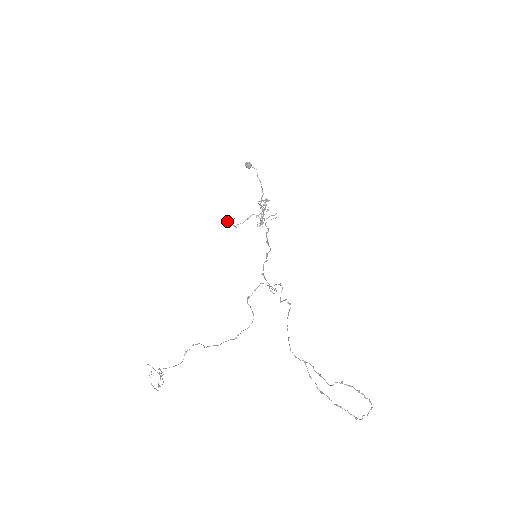
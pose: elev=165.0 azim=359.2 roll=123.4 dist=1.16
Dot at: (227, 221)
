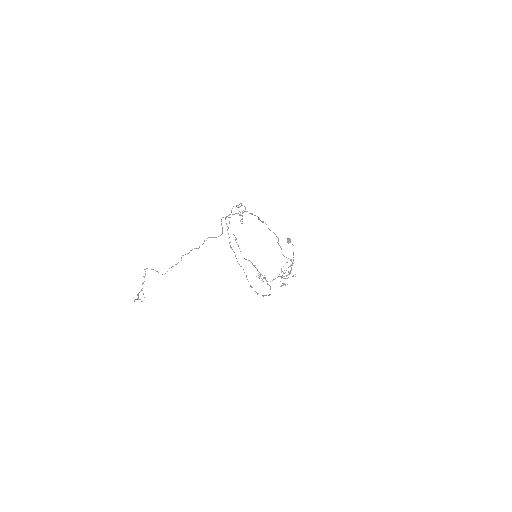
Dot at: (259, 276)
